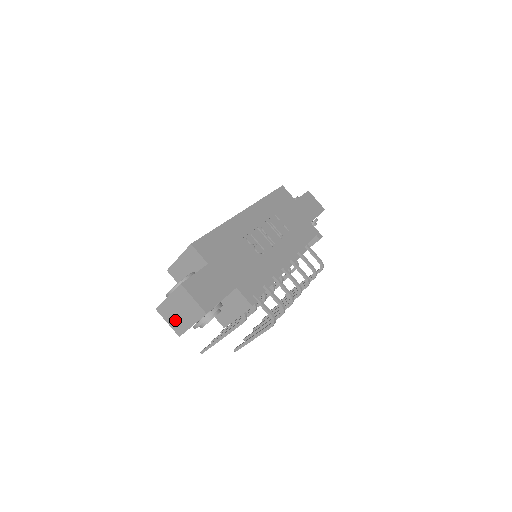
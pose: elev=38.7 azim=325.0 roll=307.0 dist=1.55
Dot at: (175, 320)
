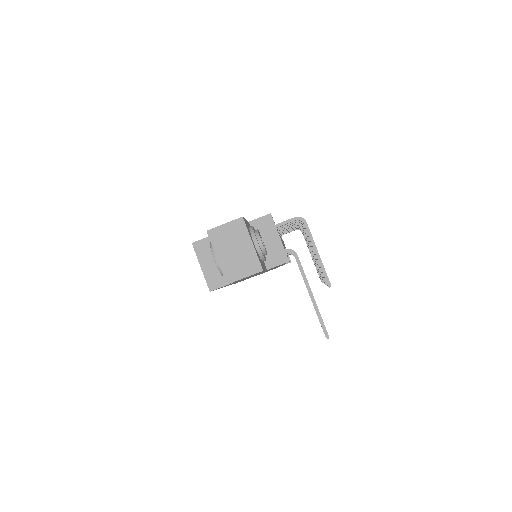
Dot at: (243, 264)
